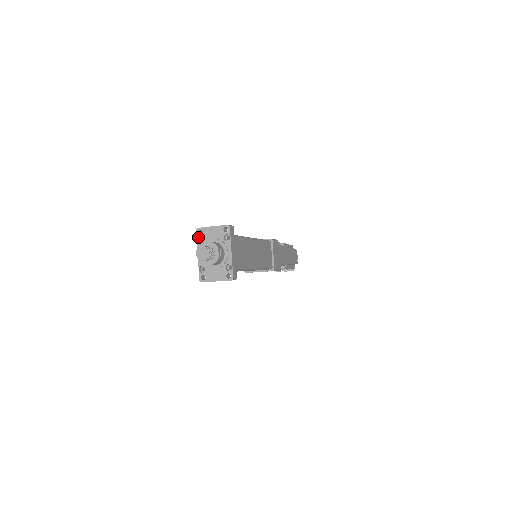
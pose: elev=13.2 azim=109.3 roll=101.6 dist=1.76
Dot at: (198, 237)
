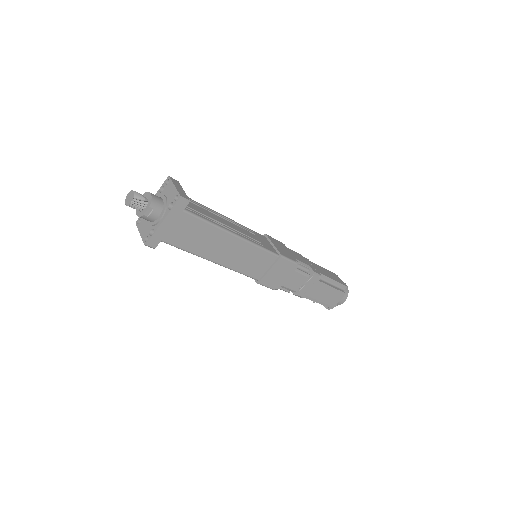
Dot at: (163, 185)
